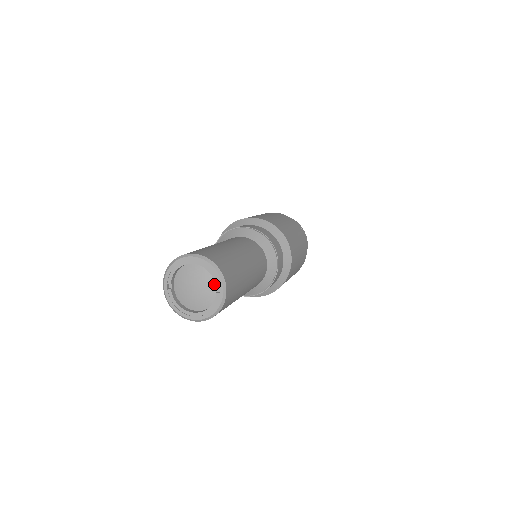
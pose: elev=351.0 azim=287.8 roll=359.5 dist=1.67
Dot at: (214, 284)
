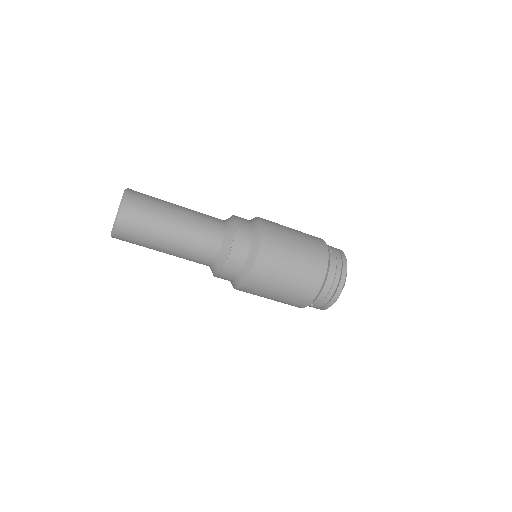
Dot at: occluded
